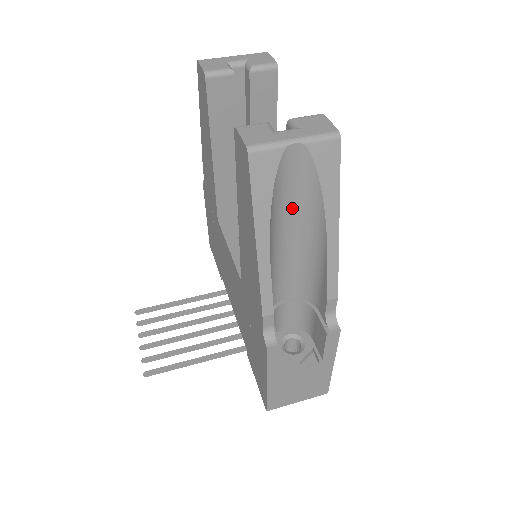
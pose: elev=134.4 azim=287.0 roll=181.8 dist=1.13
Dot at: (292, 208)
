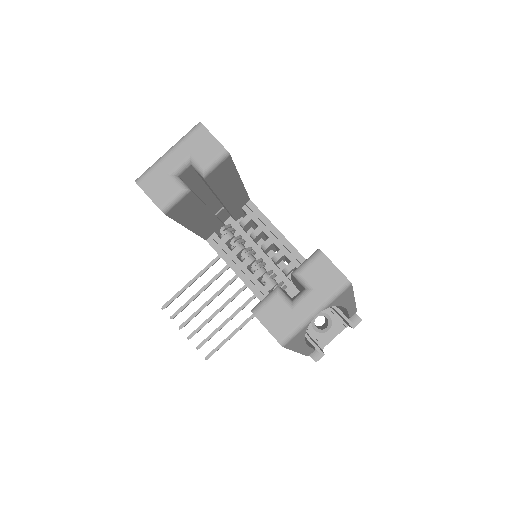
Dot at: occluded
